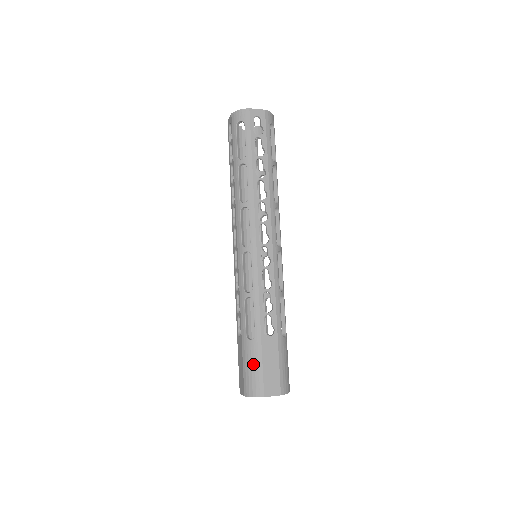
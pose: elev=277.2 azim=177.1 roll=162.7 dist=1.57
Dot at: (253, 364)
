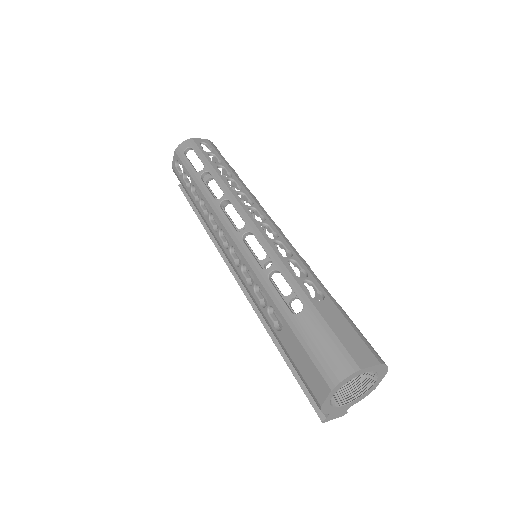
Dot at: (320, 337)
